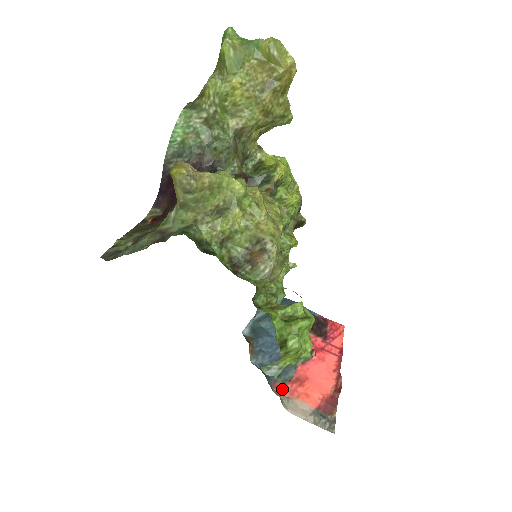
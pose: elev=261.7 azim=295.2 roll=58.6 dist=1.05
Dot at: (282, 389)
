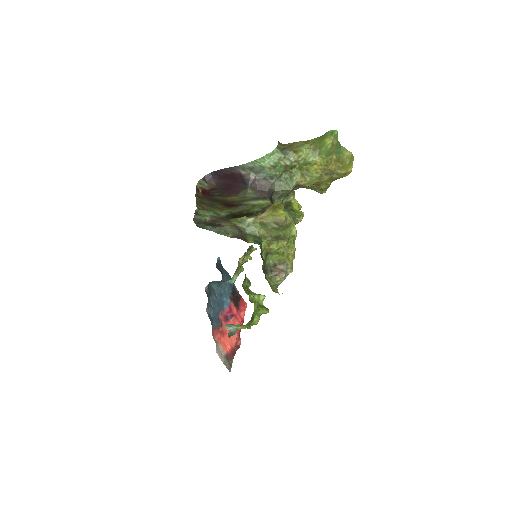
Dot at: (215, 335)
